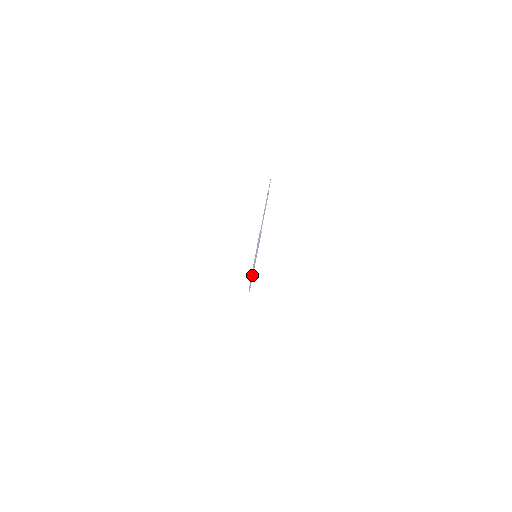
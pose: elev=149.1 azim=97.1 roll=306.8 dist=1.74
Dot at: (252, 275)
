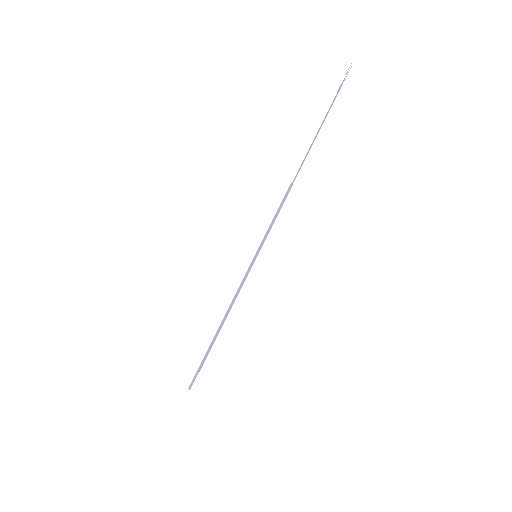
Dot at: (223, 322)
